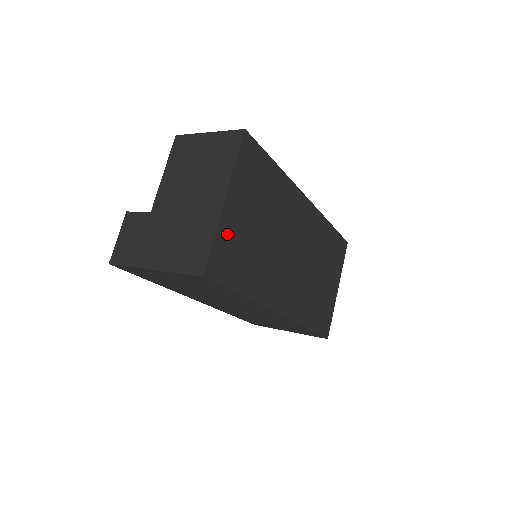
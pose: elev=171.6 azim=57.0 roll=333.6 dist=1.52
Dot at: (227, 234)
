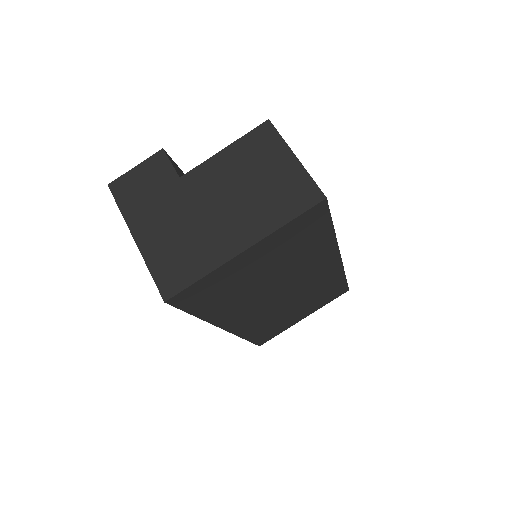
Dot at: (222, 275)
